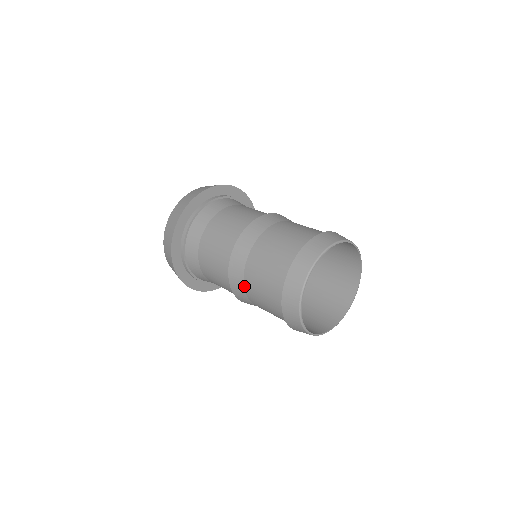
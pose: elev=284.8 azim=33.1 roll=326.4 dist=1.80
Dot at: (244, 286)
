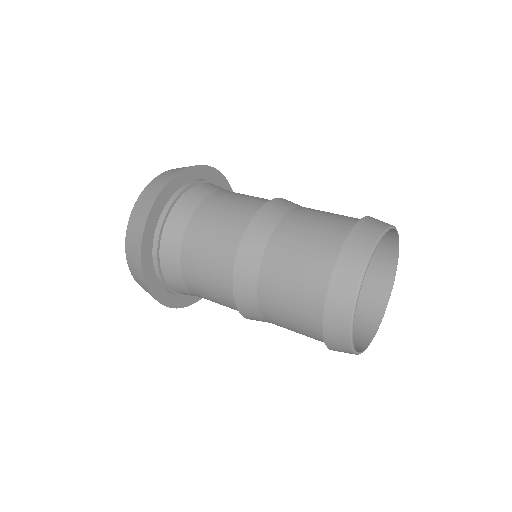
Dot at: (259, 273)
